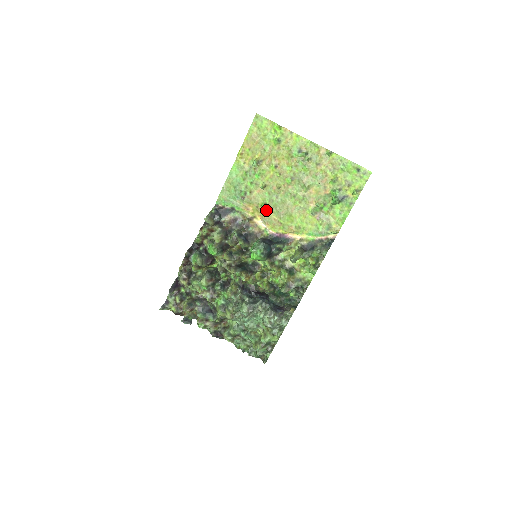
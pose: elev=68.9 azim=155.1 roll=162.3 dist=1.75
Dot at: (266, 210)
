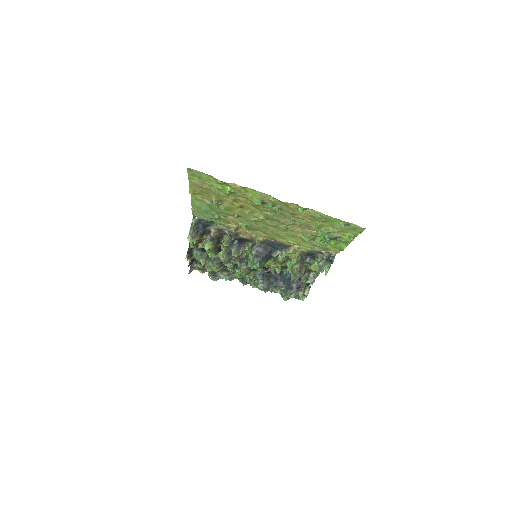
Dot at: (249, 229)
